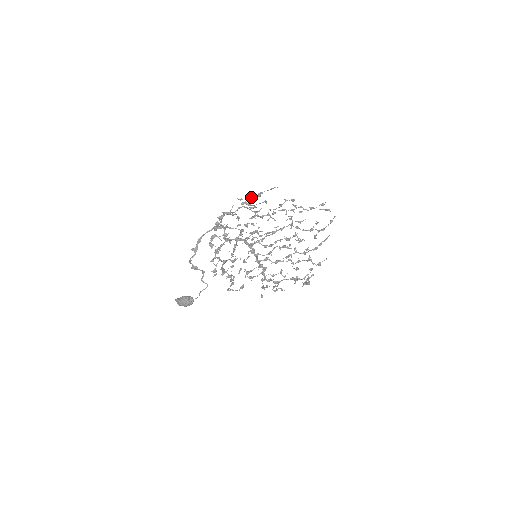
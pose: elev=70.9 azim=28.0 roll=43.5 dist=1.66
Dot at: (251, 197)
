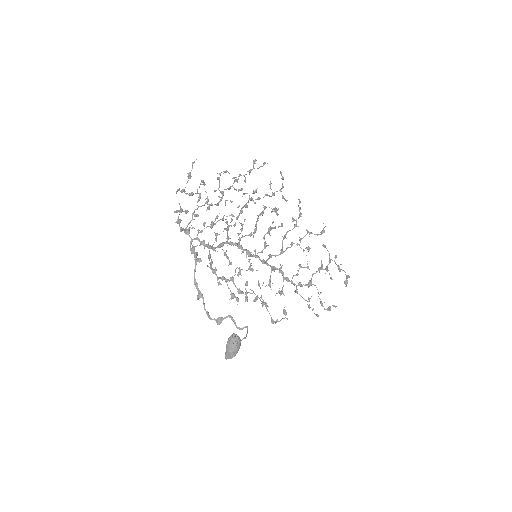
Dot at: occluded
